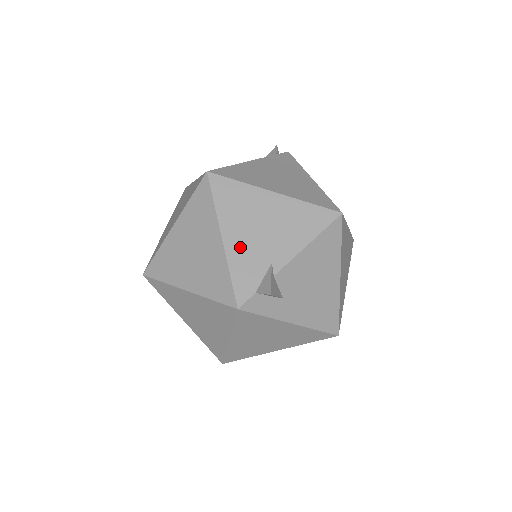
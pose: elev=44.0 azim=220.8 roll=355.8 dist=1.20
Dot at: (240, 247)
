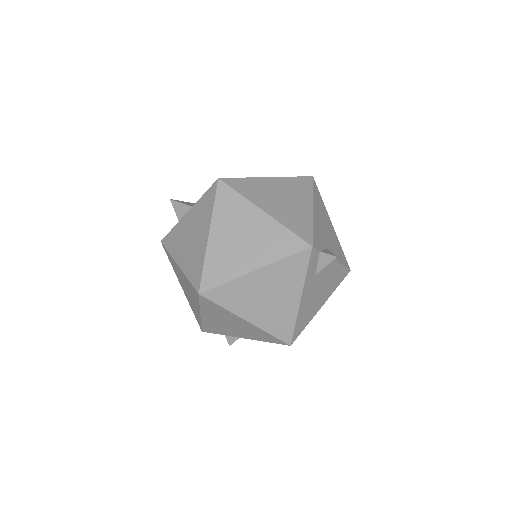
Dot at: (318, 223)
